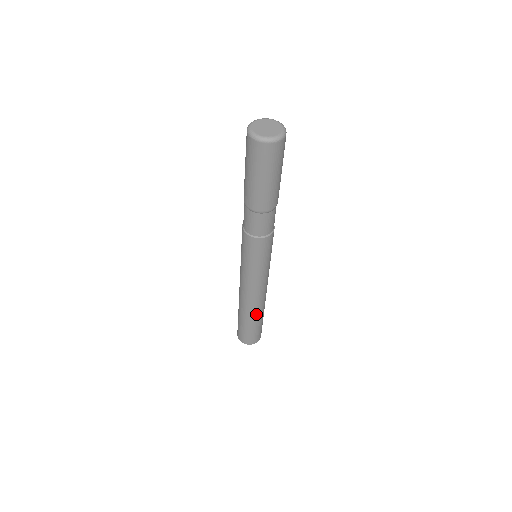
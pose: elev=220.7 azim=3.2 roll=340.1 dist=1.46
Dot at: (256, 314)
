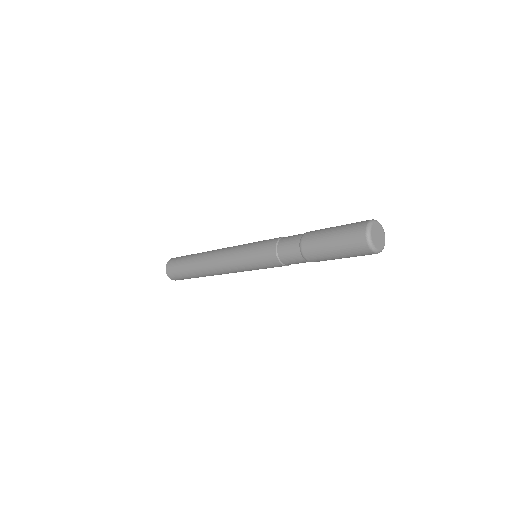
Dot at: occluded
